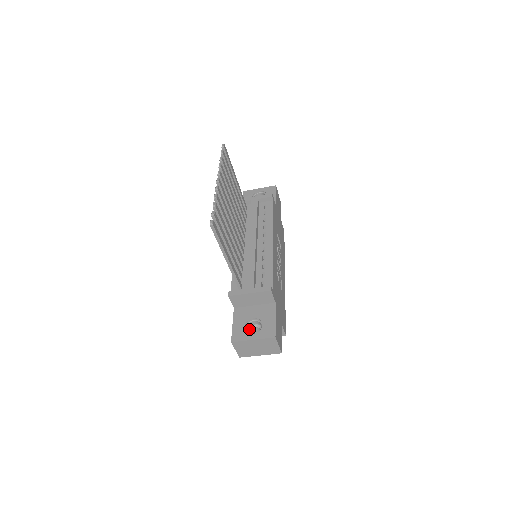
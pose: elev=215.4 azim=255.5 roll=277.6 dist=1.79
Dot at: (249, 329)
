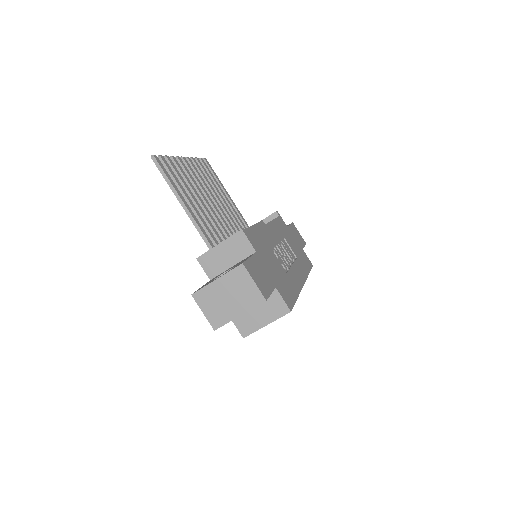
Dot at: occluded
